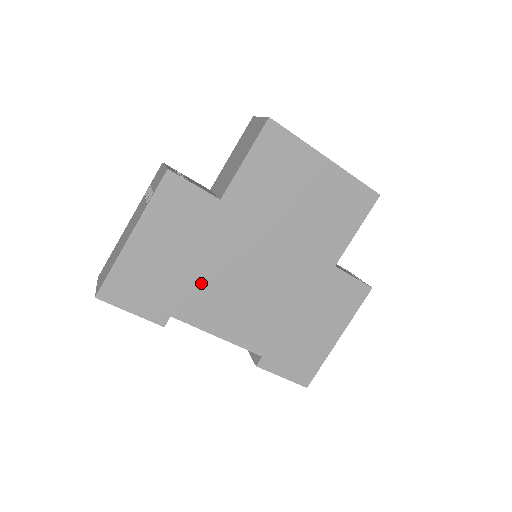
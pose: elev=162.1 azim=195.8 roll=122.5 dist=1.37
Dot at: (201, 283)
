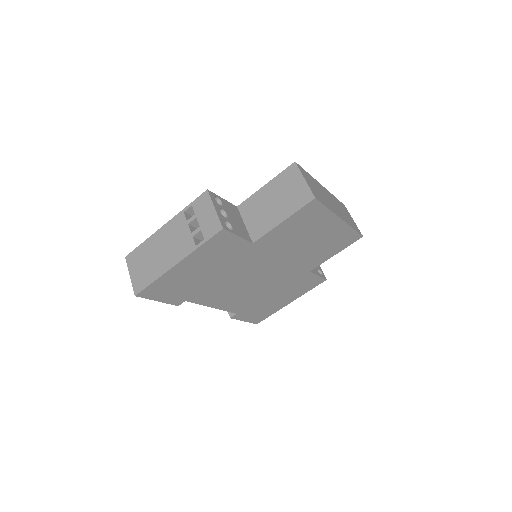
Dot at: (215, 284)
